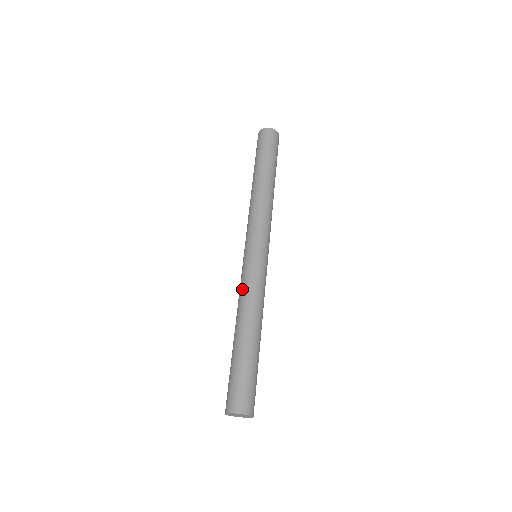
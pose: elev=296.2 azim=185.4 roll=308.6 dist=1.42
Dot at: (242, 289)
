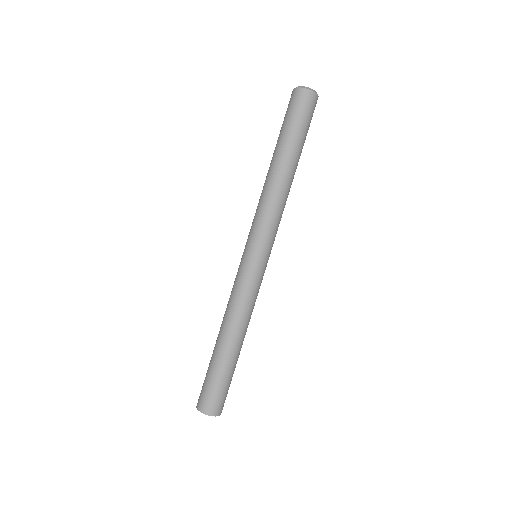
Dot at: (234, 295)
